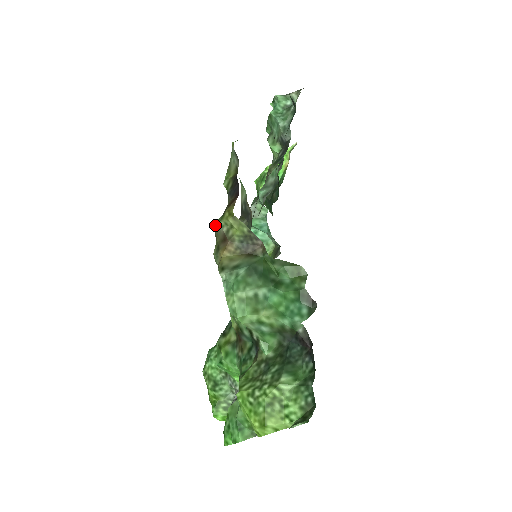
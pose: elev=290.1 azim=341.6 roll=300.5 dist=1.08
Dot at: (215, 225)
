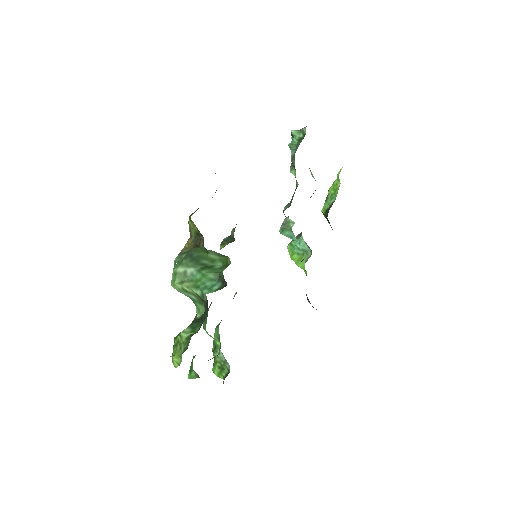
Dot at: occluded
